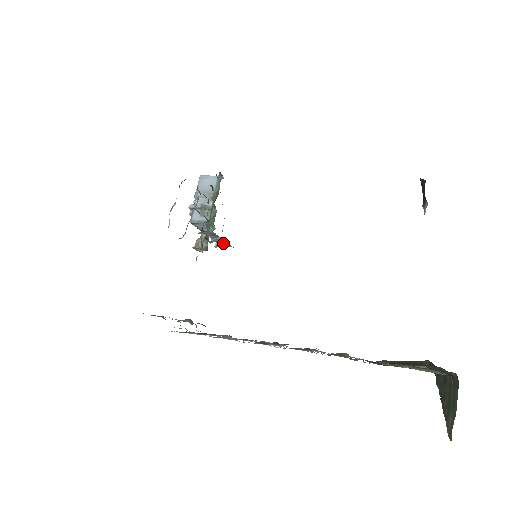
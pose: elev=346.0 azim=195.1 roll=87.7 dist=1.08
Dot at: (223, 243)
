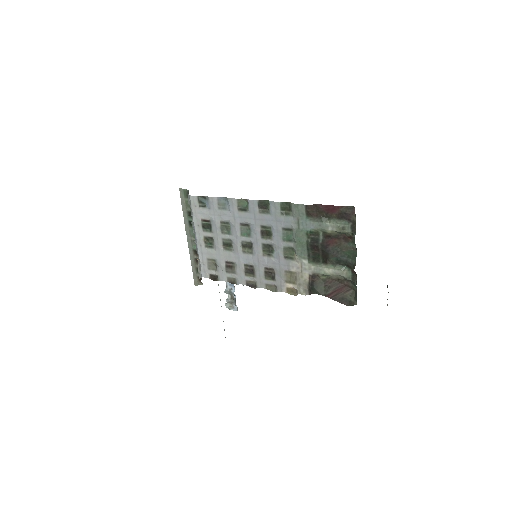
Dot at: (233, 300)
